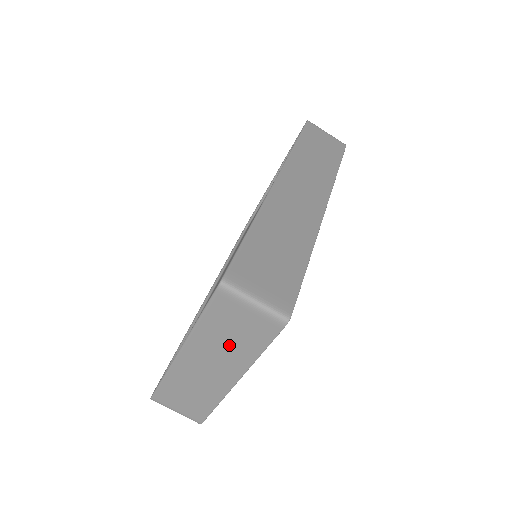
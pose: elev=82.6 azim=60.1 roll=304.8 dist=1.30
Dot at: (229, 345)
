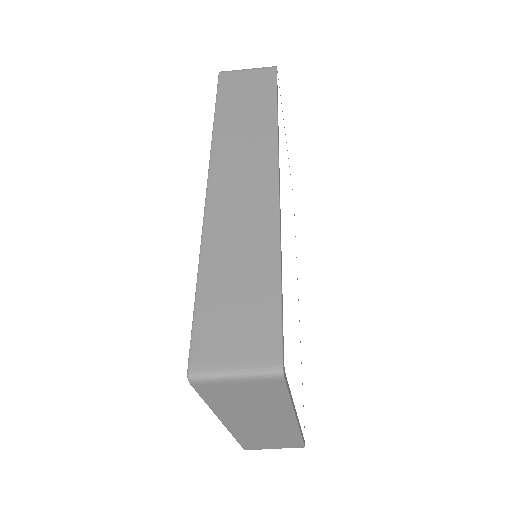
Dot at: (255, 406)
